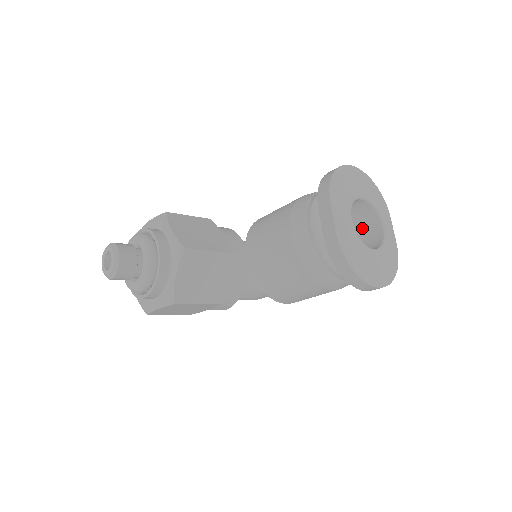
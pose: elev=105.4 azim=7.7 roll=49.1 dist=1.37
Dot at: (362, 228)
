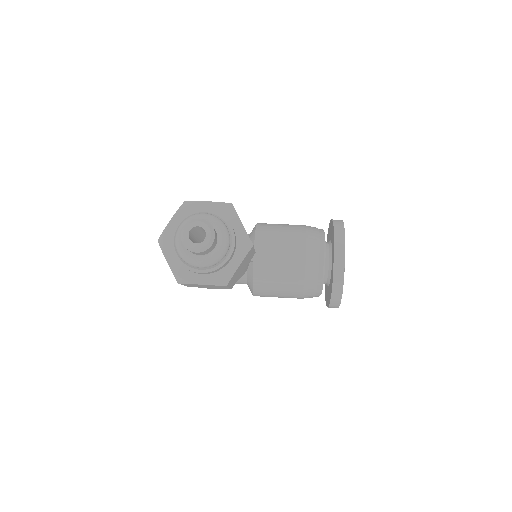
Dot at: occluded
